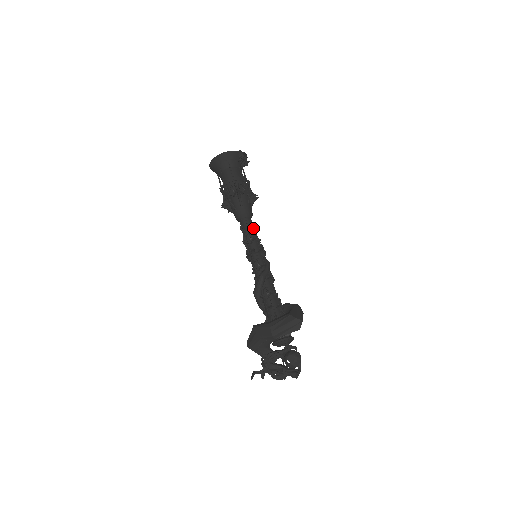
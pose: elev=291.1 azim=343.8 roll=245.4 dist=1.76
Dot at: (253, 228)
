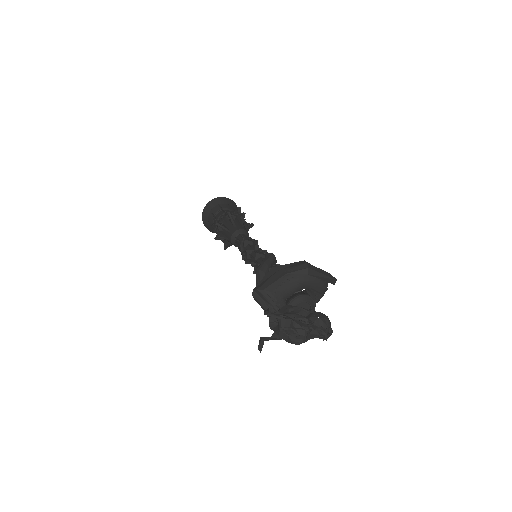
Dot at: occluded
